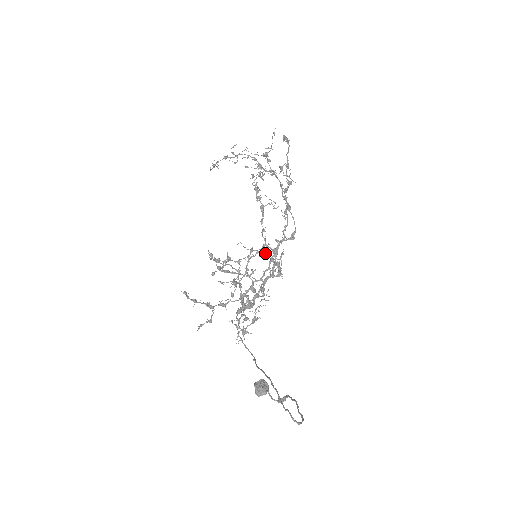
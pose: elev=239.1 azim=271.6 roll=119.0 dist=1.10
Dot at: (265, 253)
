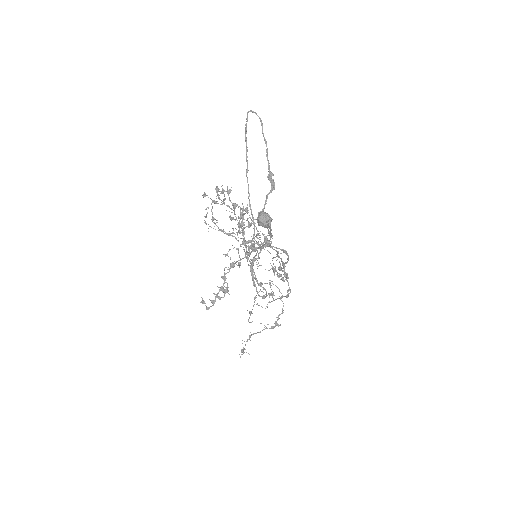
Dot at: (260, 245)
